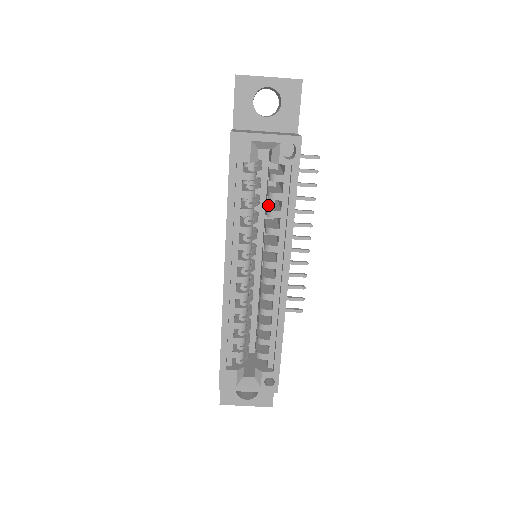
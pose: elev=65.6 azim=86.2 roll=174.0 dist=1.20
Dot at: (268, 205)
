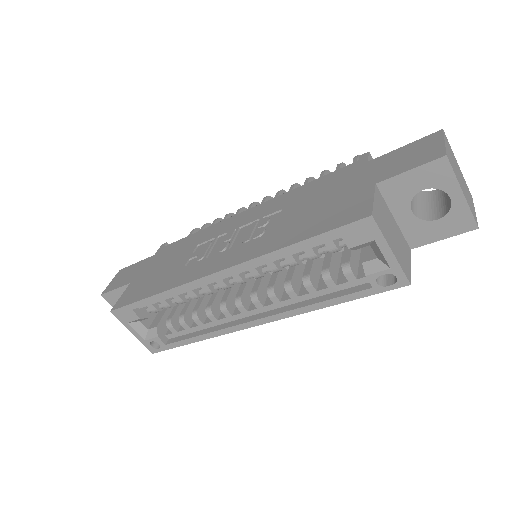
Dot at: (315, 261)
